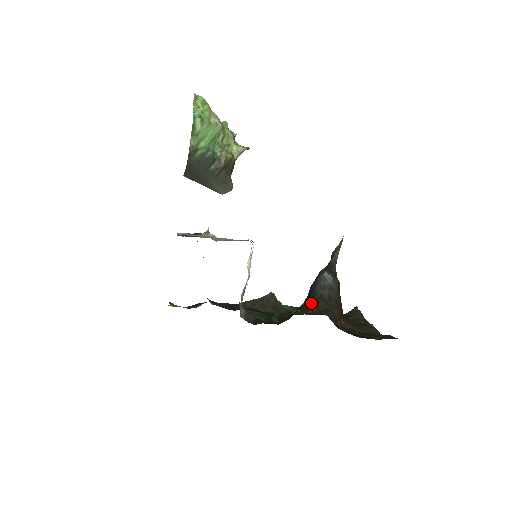
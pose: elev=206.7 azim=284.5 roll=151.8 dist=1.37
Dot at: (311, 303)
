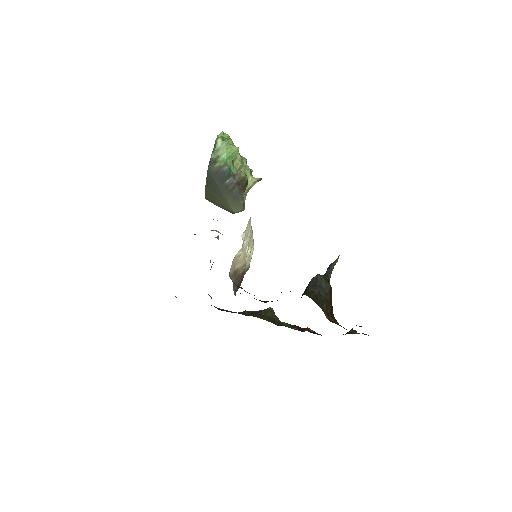
Dot at: occluded
